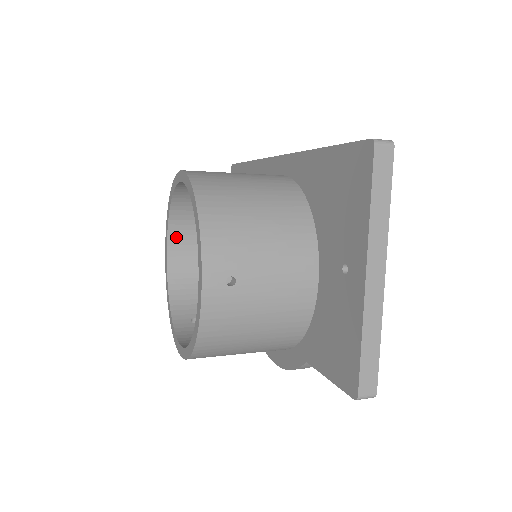
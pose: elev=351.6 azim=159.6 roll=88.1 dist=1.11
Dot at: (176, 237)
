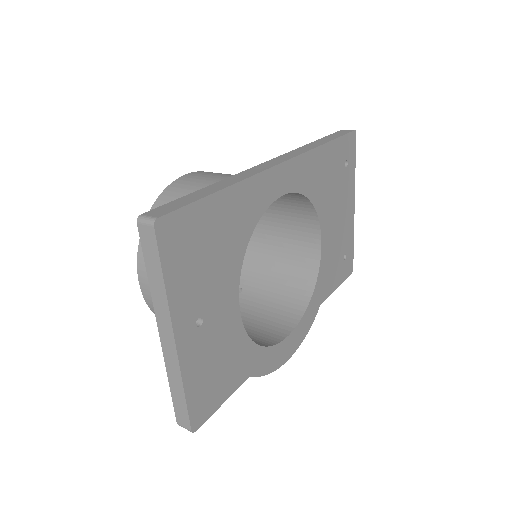
Dot at: occluded
